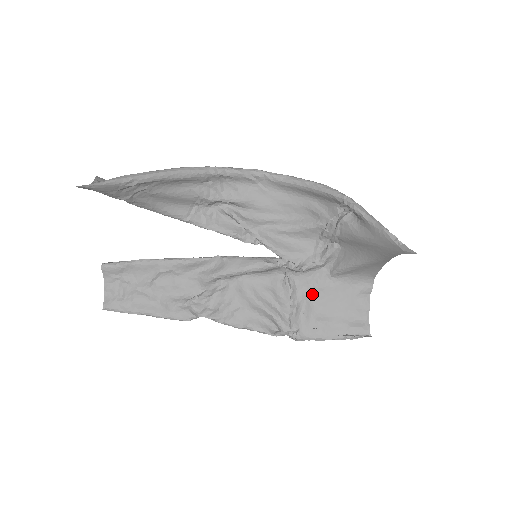
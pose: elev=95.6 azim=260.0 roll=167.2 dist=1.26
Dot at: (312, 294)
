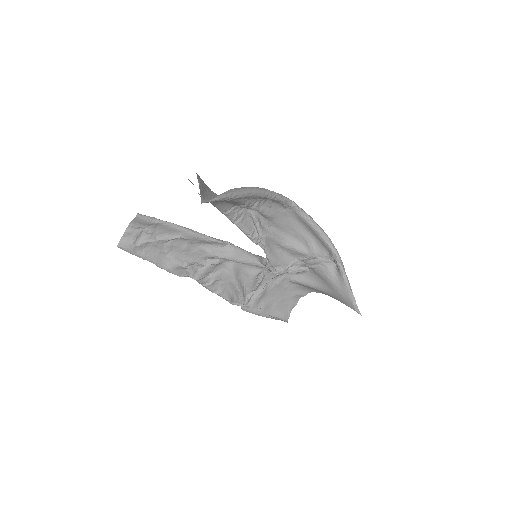
Dot at: (270, 286)
